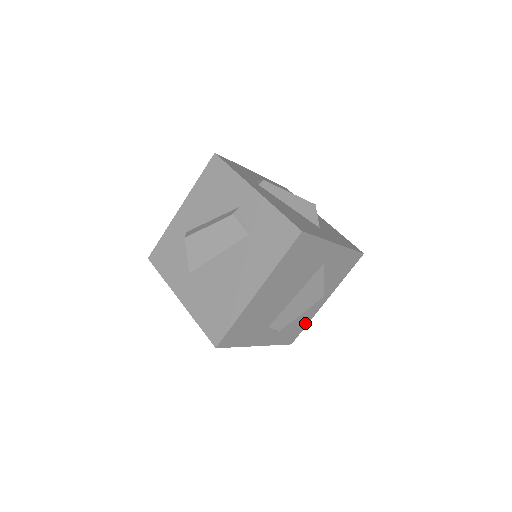
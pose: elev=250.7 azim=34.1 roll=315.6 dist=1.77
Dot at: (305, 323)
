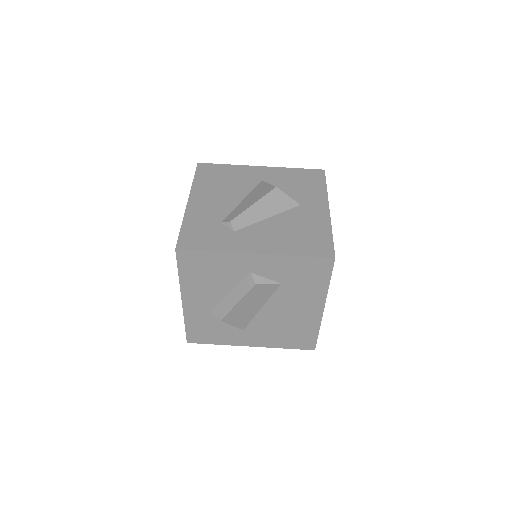
Dot at: occluded
